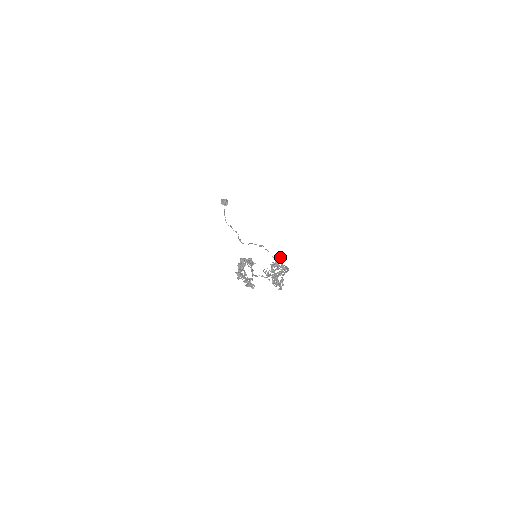
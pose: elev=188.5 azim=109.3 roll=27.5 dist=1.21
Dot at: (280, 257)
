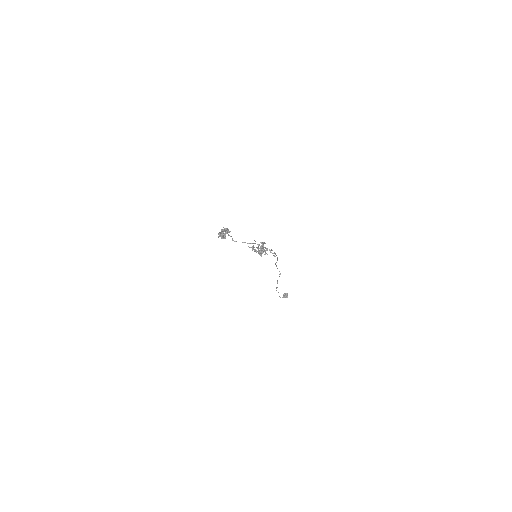
Dot at: (263, 242)
